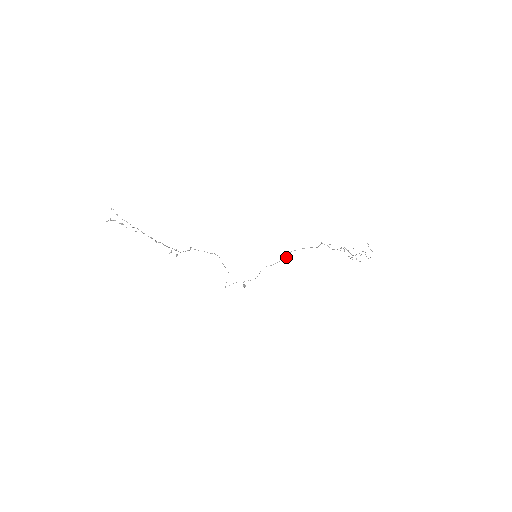
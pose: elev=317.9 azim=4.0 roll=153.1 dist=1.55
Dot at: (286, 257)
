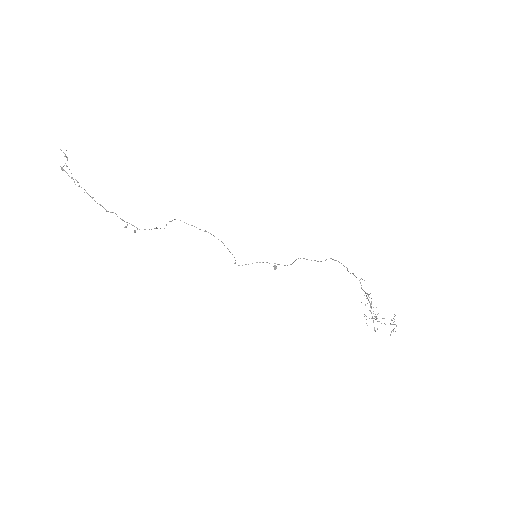
Dot at: occluded
